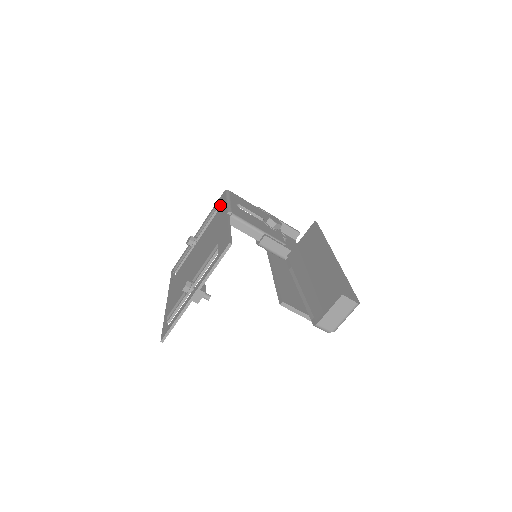
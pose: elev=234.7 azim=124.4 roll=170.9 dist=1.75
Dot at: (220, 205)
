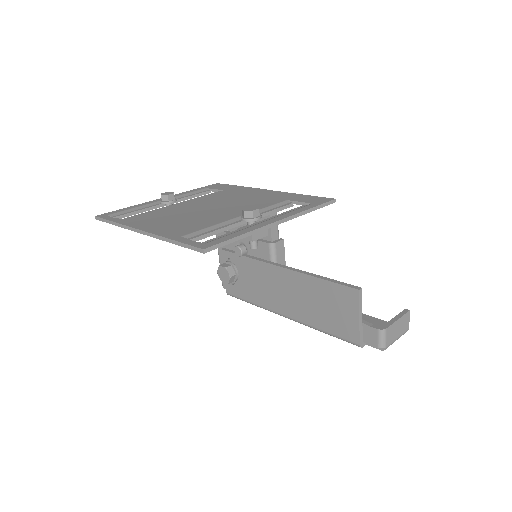
Dot at: (226, 187)
